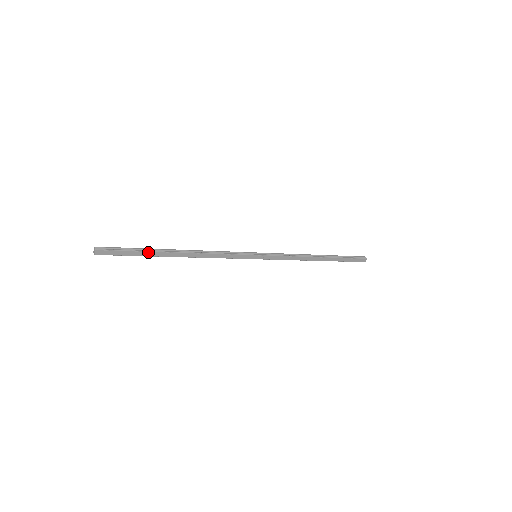
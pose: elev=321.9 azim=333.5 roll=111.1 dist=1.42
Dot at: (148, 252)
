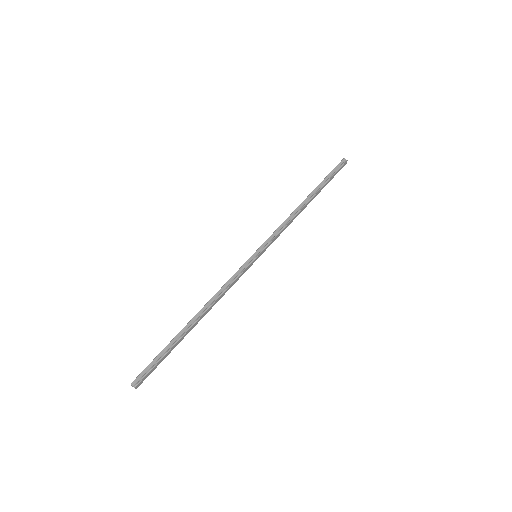
Dot at: (173, 346)
